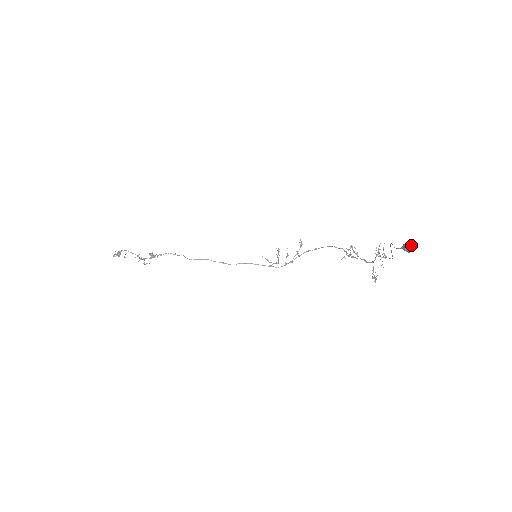
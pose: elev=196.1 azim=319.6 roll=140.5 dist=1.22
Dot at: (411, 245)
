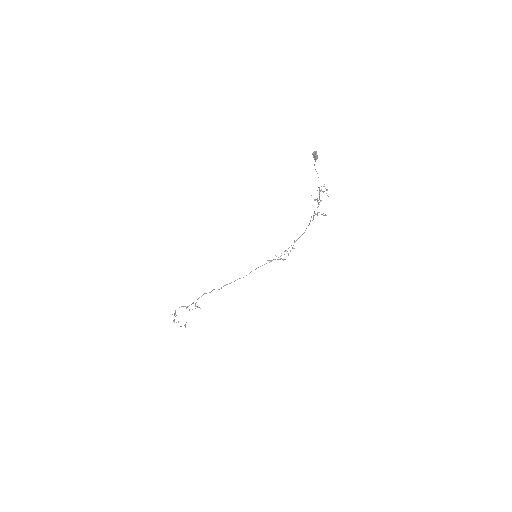
Dot at: (314, 151)
